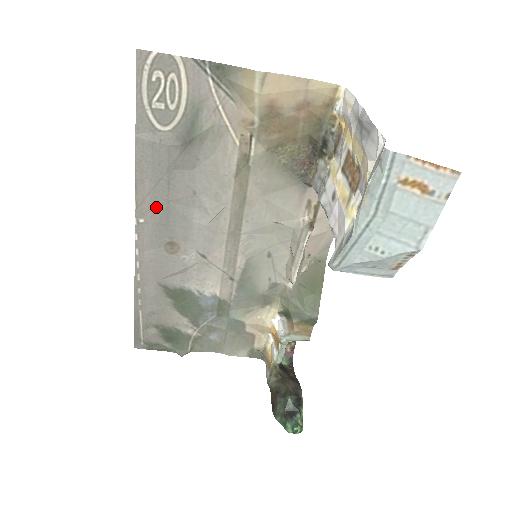
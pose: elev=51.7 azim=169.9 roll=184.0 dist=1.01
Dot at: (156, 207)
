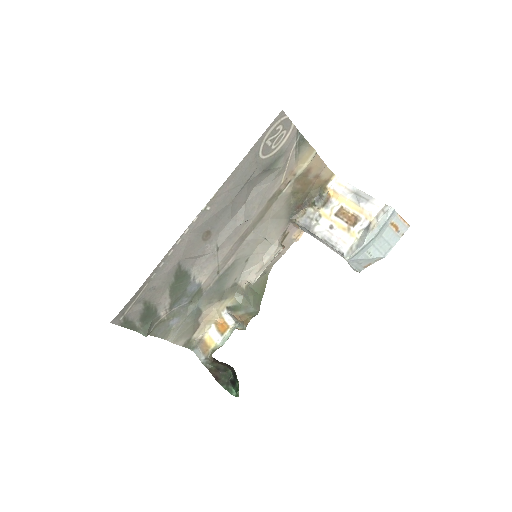
Dot at: (223, 202)
